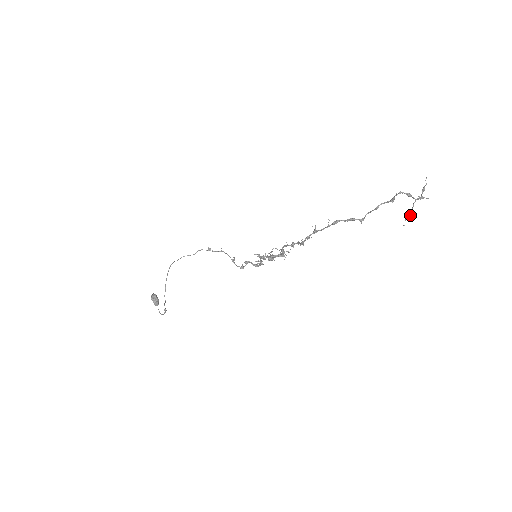
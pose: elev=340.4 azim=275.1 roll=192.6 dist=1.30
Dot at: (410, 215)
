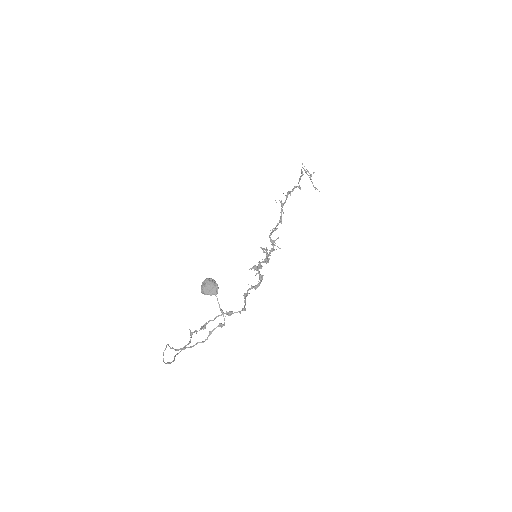
Dot at: (315, 187)
